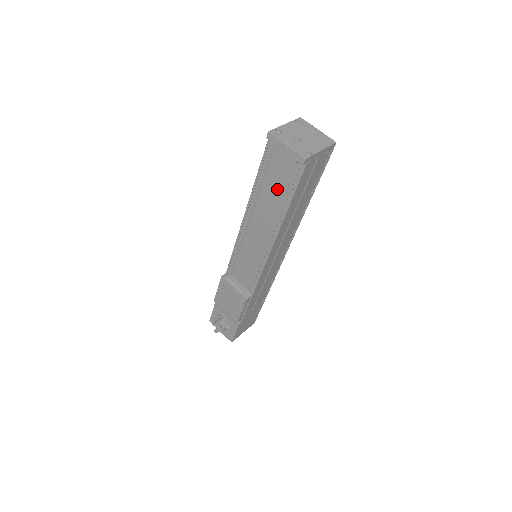
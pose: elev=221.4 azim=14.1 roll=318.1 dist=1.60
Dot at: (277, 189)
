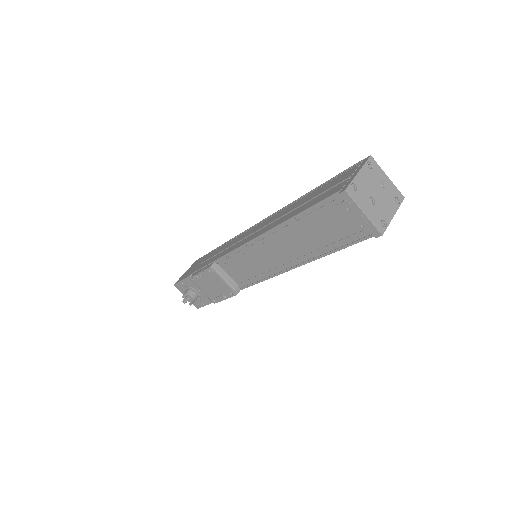
Dot at: (324, 235)
